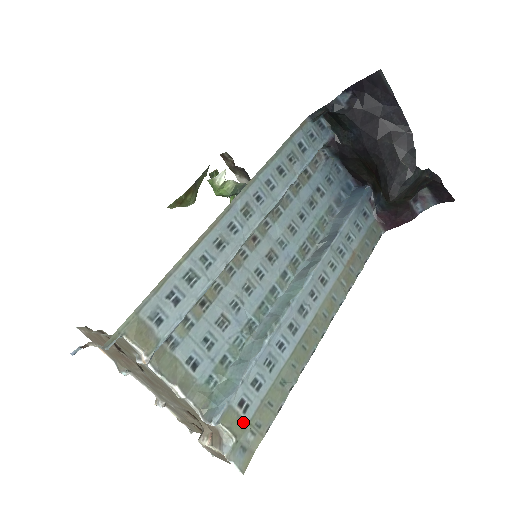
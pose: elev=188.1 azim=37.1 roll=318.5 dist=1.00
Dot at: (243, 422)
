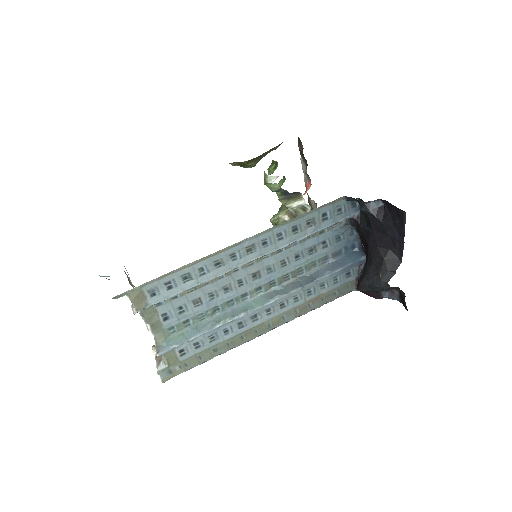
Dot at: (177, 360)
